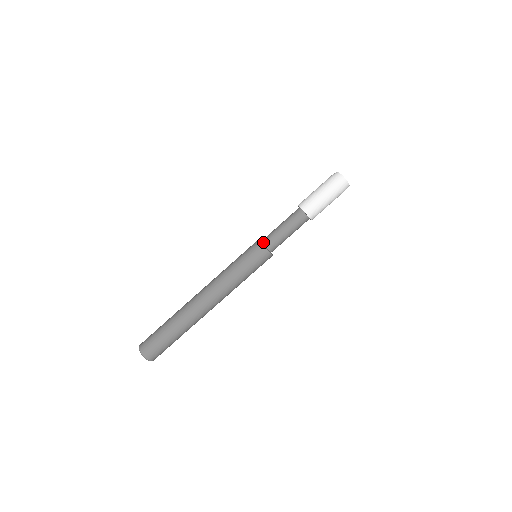
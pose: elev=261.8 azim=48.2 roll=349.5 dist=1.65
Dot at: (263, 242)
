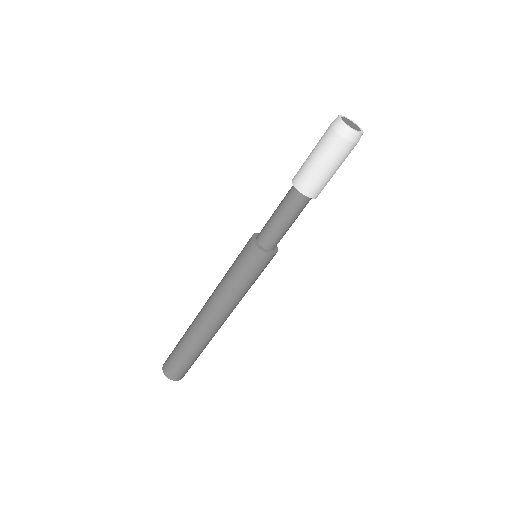
Dot at: (263, 246)
